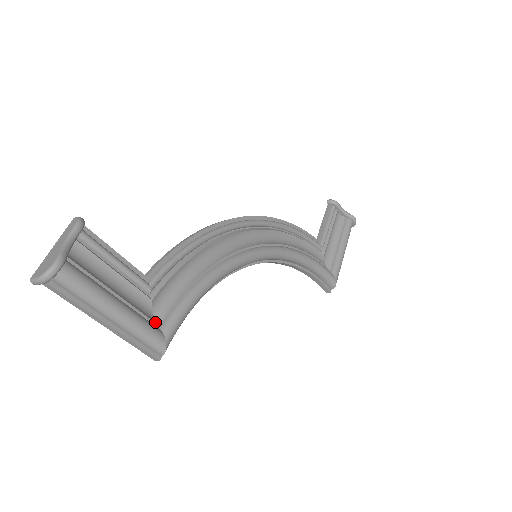
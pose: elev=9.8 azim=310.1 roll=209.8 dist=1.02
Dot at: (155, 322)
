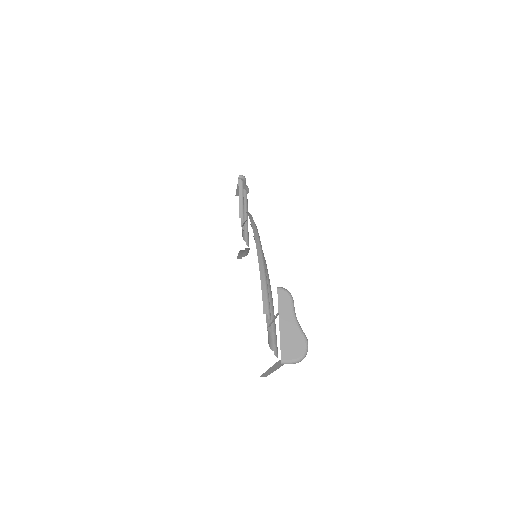
Dot at: (273, 350)
